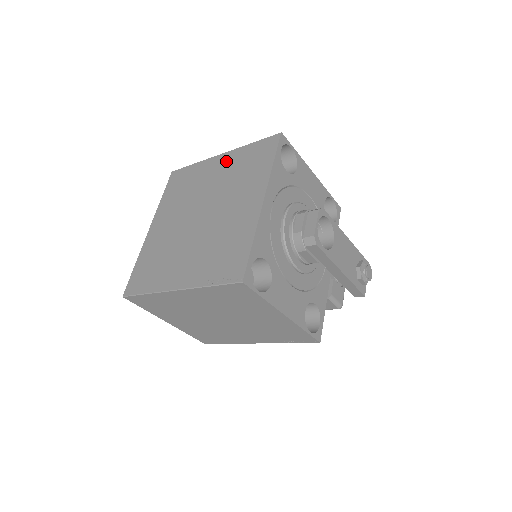
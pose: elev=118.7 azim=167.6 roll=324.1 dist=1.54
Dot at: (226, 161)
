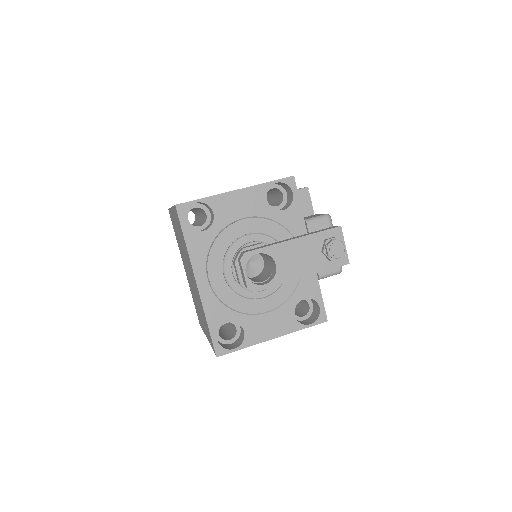
Dot at: (175, 220)
